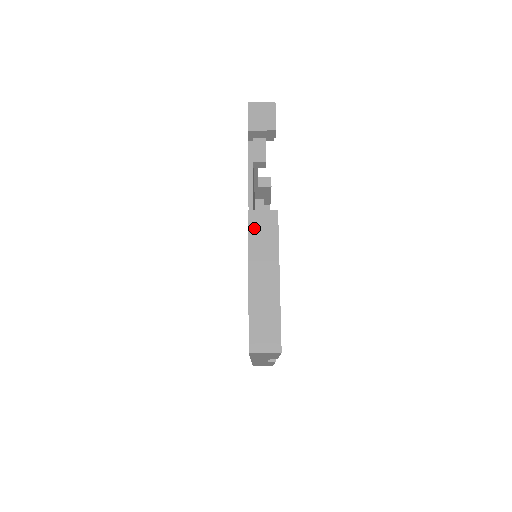
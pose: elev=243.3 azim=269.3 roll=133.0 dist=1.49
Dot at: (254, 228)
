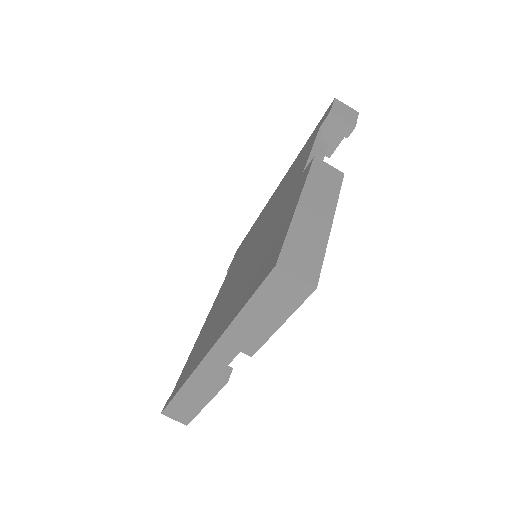
Dot at: (317, 170)
